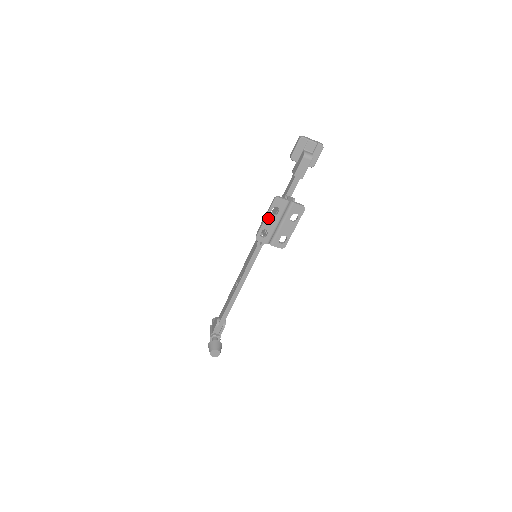
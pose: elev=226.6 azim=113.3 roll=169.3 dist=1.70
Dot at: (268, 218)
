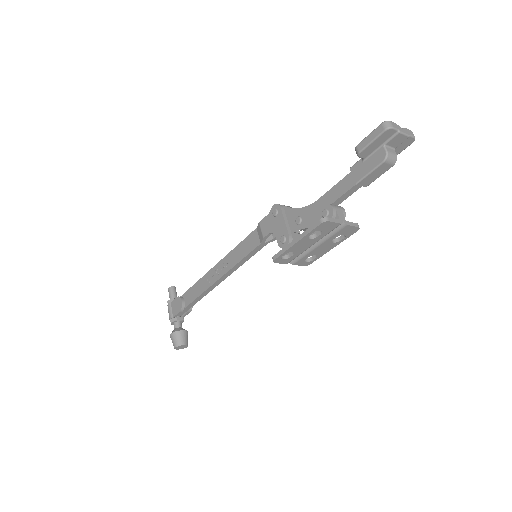
Dot at: (301, 242)
